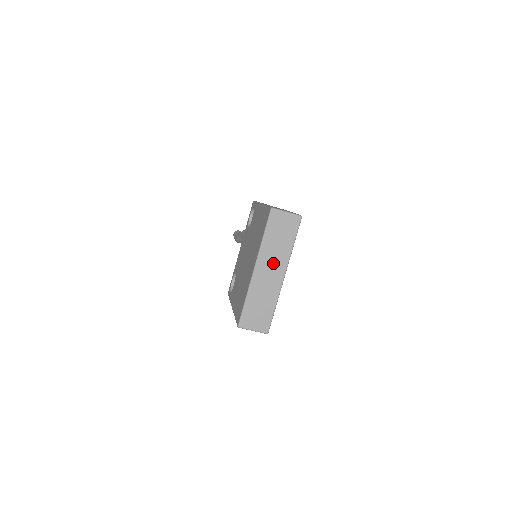
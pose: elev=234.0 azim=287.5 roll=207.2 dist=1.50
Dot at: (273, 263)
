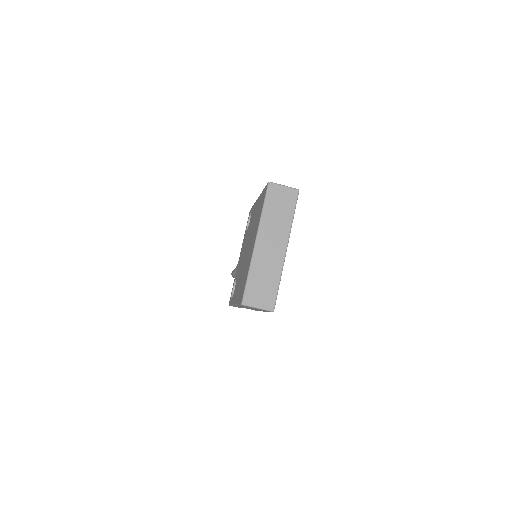
Dot at: (274, 236)
